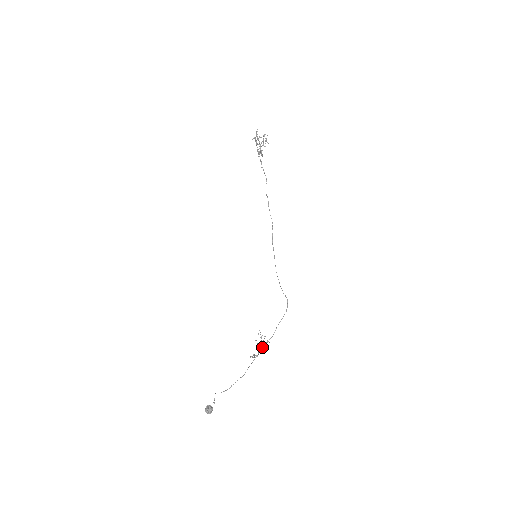
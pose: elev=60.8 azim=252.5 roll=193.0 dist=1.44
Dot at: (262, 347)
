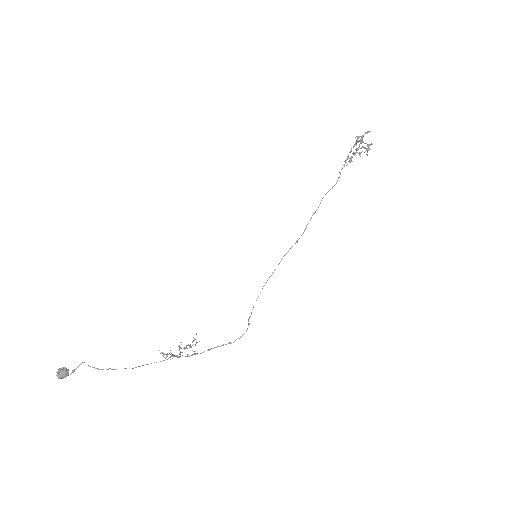
Dot at: (180, 354)
